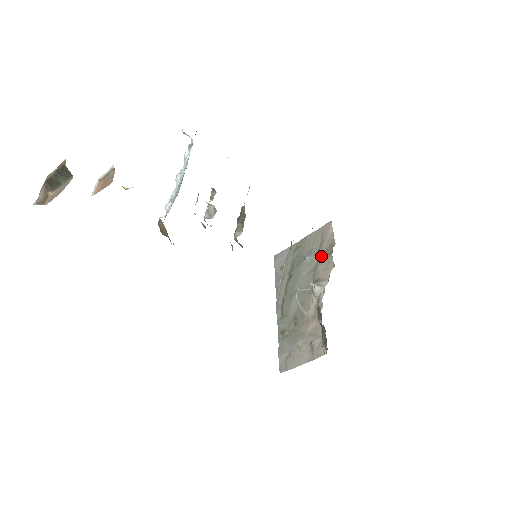
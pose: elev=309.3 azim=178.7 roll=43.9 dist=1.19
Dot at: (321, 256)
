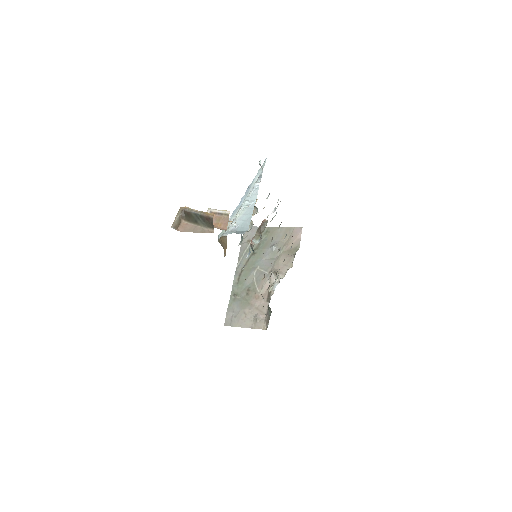
Dot at: (285, 252)
